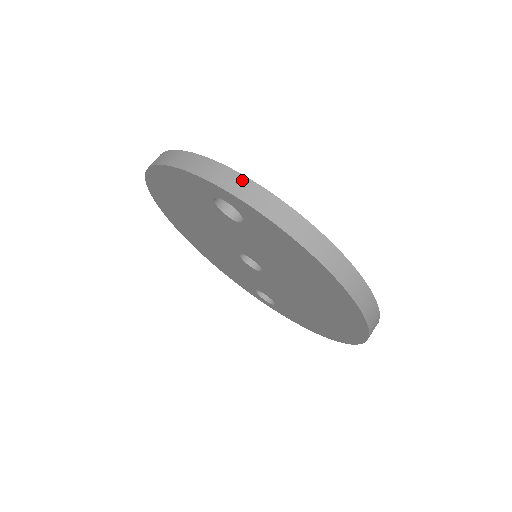
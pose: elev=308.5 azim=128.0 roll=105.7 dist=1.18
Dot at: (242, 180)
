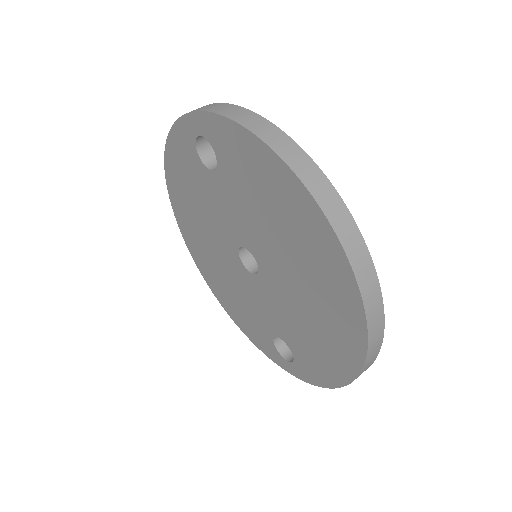
Dot at: (211, 105)
